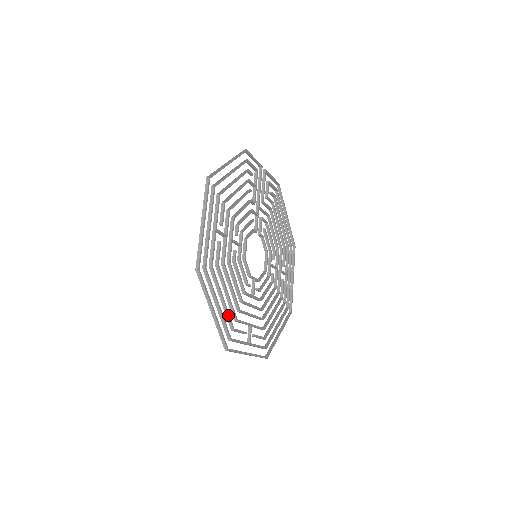
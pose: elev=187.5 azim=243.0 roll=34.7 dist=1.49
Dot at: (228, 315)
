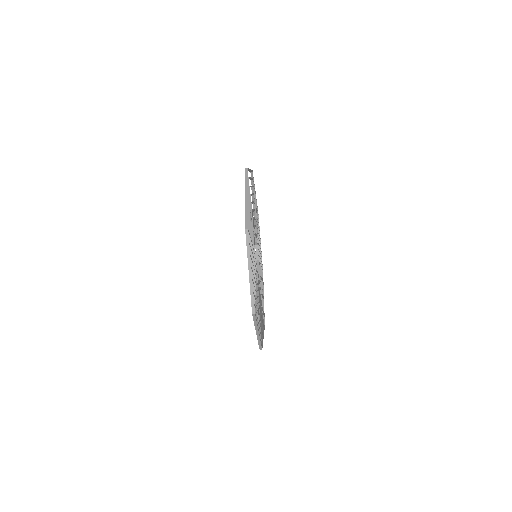
Dot at: occluded
